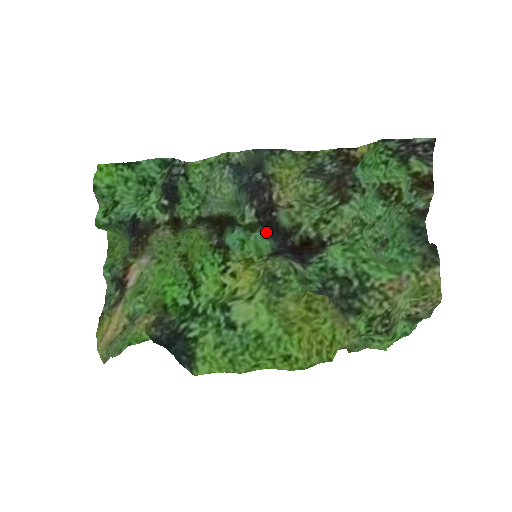
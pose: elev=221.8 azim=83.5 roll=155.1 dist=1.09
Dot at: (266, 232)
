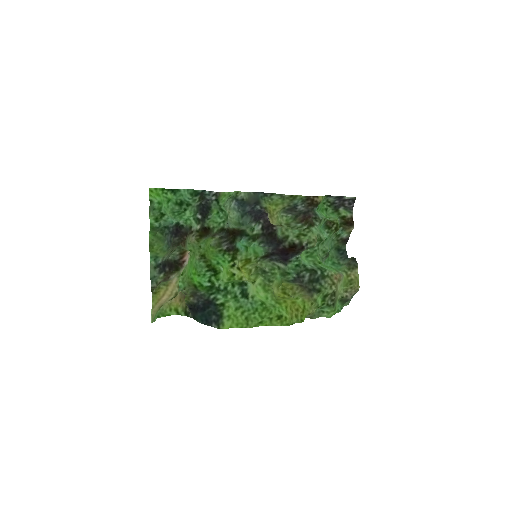
Dot at: (264, 241)
